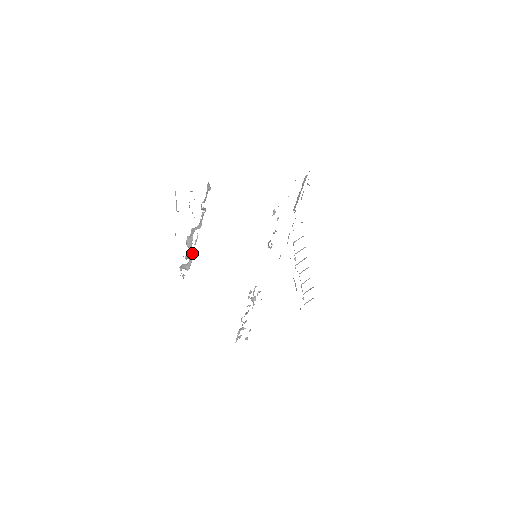
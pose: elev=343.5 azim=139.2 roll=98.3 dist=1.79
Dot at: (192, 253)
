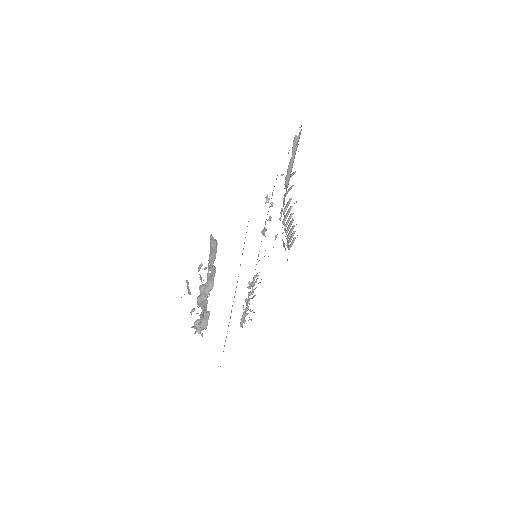
Dot at: (207, 311)
